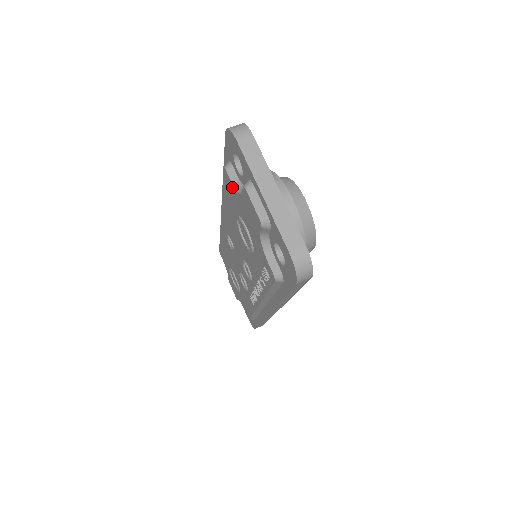
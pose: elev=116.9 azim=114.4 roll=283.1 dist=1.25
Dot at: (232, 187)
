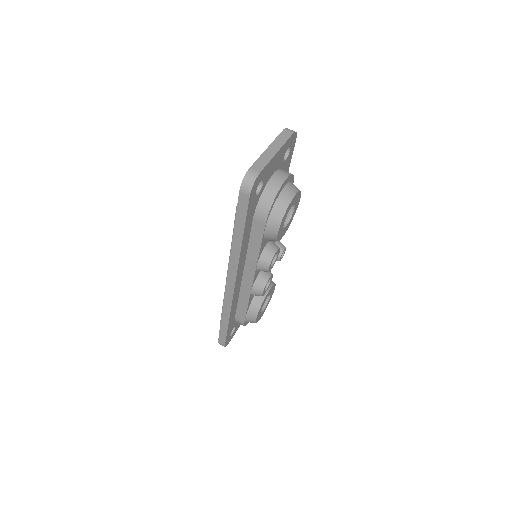
Dot at: occluded
